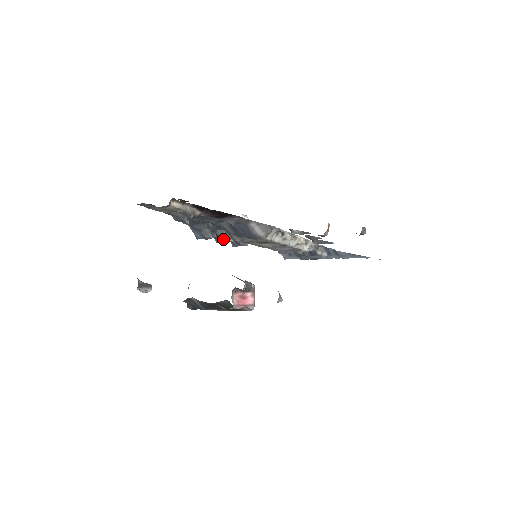
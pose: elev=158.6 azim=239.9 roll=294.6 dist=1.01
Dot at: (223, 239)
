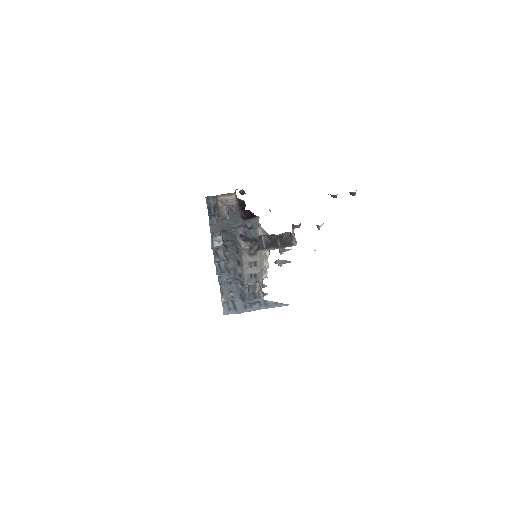
Dot at: (221, 257)
